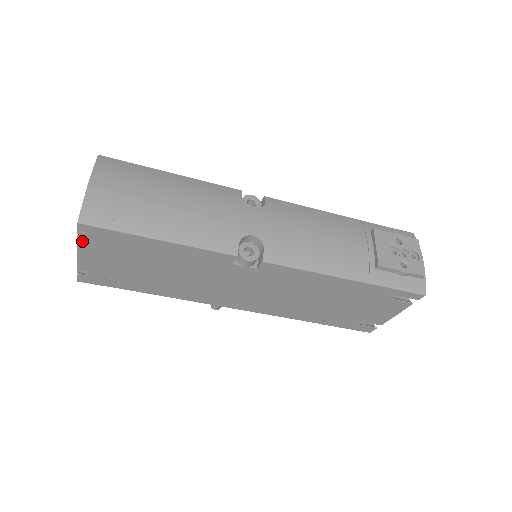
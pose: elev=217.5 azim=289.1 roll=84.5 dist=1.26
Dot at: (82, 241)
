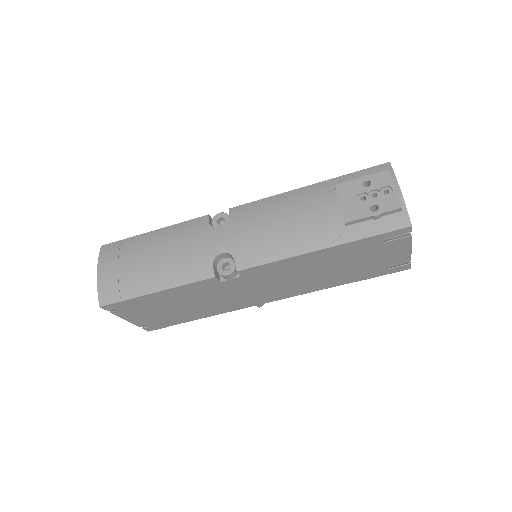
Dot at: (116, 313)
